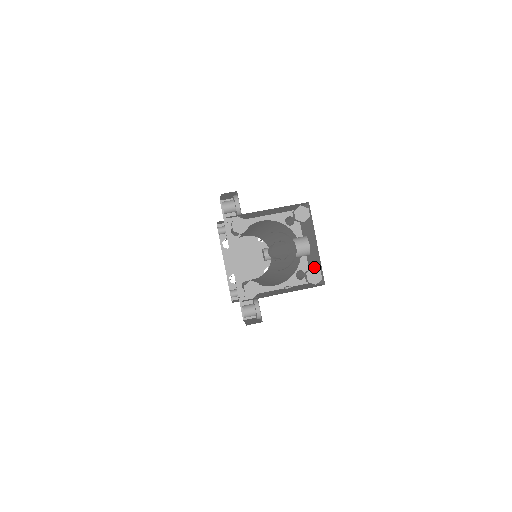
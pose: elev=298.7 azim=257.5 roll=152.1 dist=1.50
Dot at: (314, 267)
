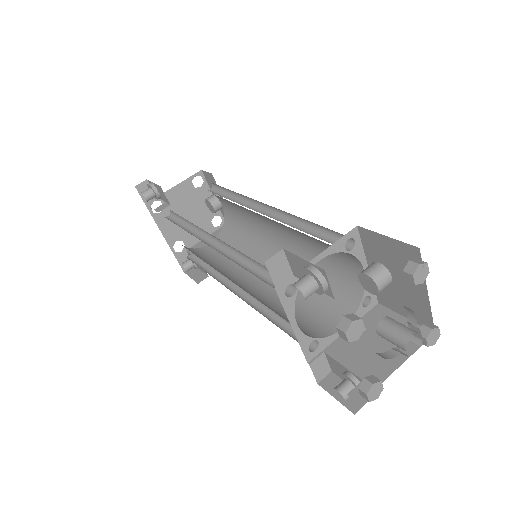
Dot at: (399, 301)
